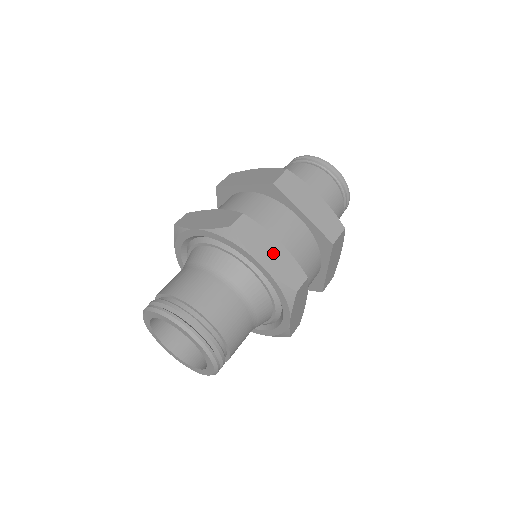
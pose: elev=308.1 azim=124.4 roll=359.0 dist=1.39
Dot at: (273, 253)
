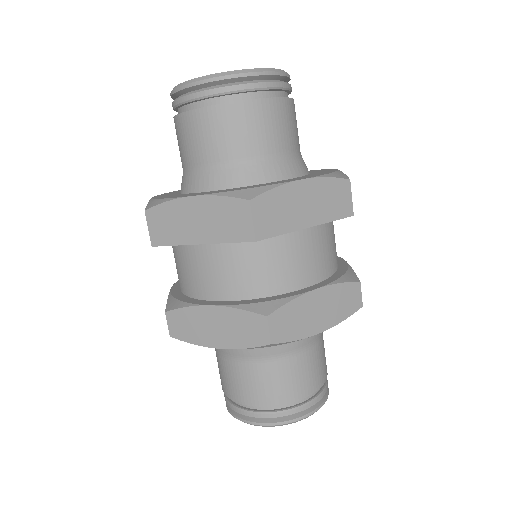
Dot at: (321, 308)
